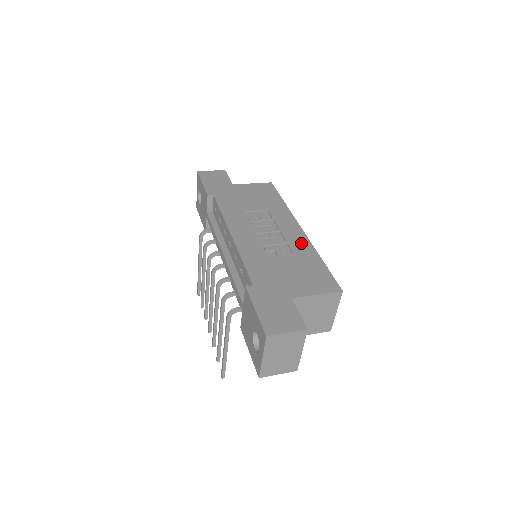
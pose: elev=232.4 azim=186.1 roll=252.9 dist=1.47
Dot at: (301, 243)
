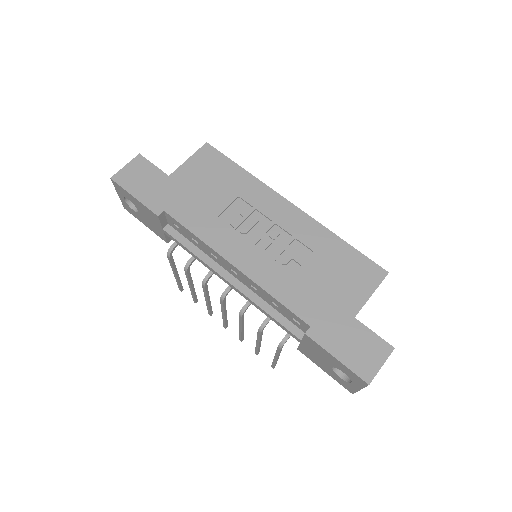
Dot at: (308, 229)
